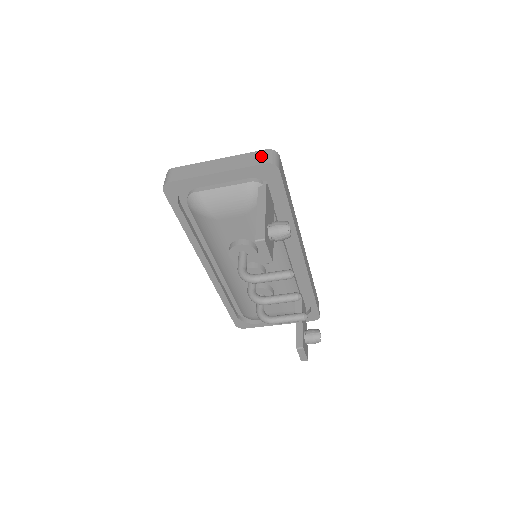
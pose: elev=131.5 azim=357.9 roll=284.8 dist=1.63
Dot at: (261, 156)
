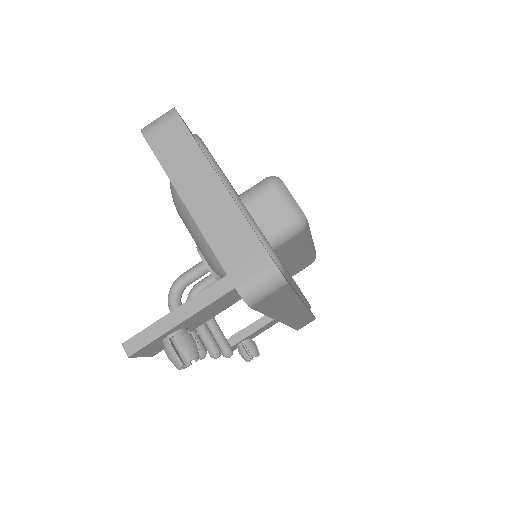
Dot at: (251, 264)
